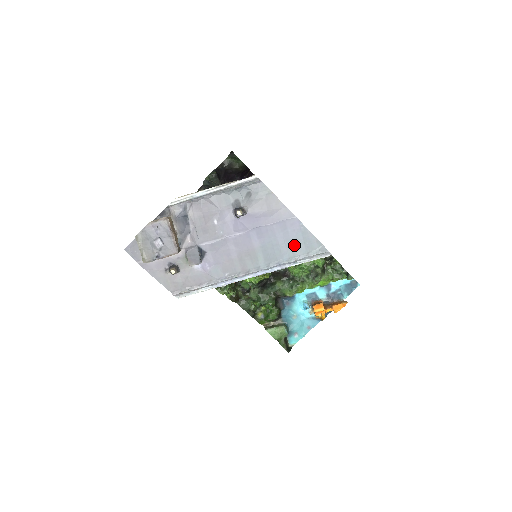
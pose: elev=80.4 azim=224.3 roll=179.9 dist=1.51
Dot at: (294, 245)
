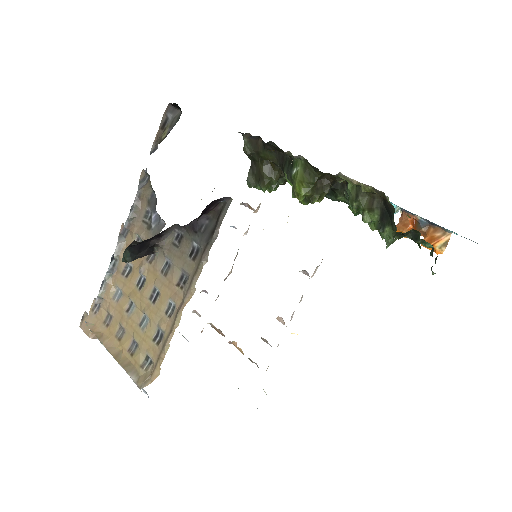
Dot at: occluded
